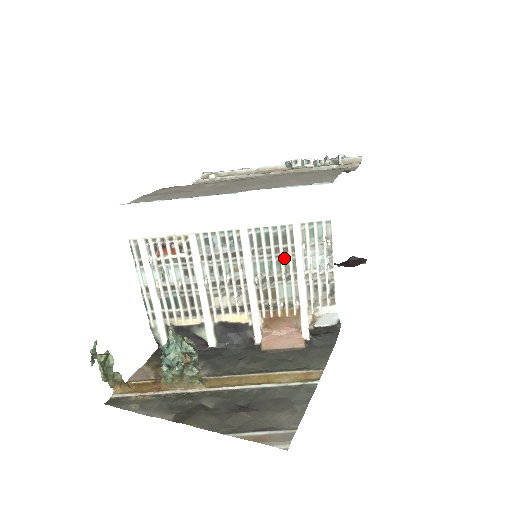
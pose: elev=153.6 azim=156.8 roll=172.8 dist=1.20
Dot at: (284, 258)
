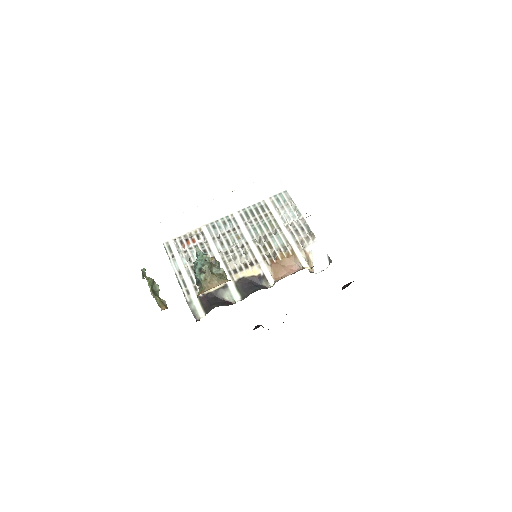
Dot at: (267, 221)
